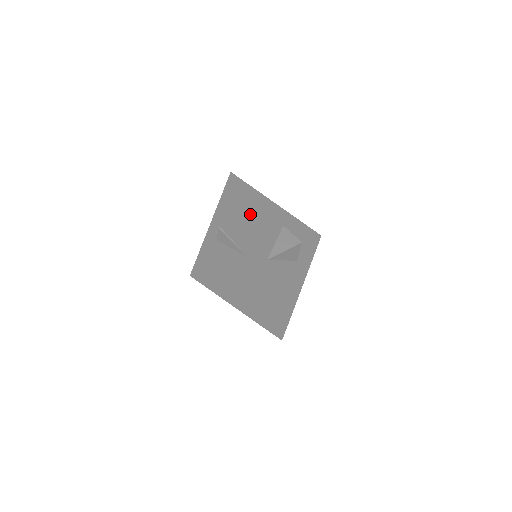
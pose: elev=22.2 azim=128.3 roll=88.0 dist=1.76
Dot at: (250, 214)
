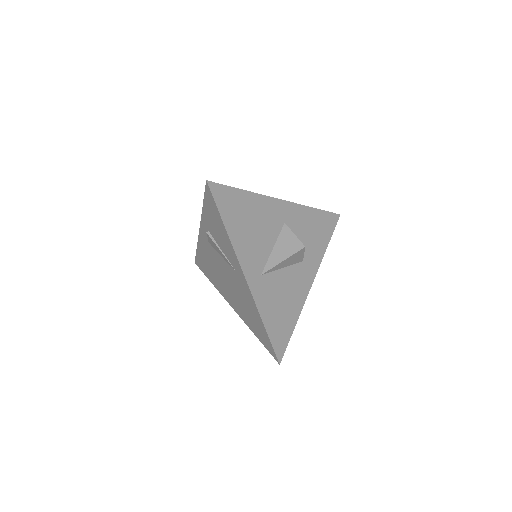
Dot at: (236, 226)
